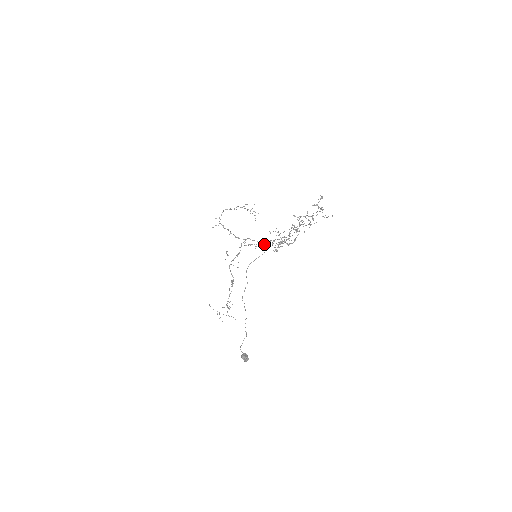
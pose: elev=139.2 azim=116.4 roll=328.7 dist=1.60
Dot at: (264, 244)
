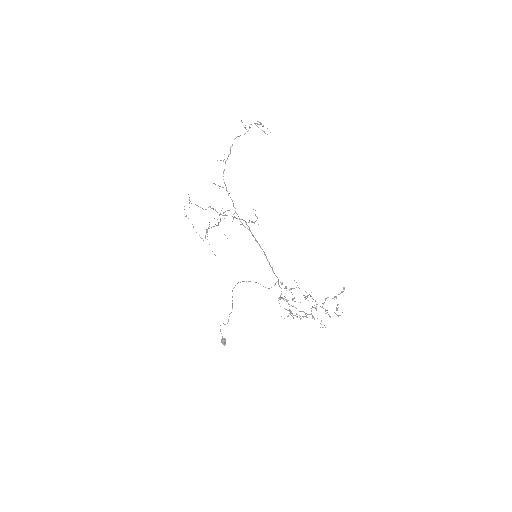
Dot at: occluded
